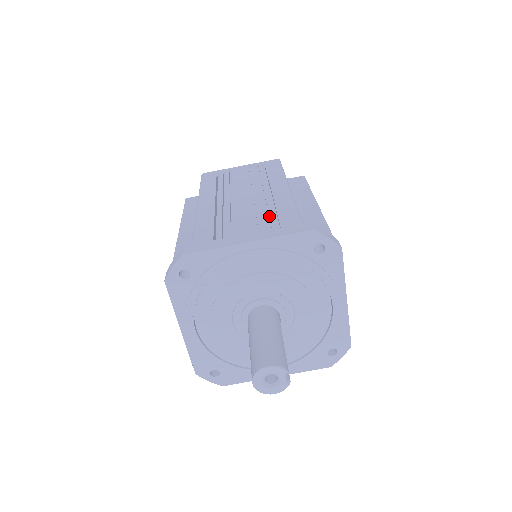
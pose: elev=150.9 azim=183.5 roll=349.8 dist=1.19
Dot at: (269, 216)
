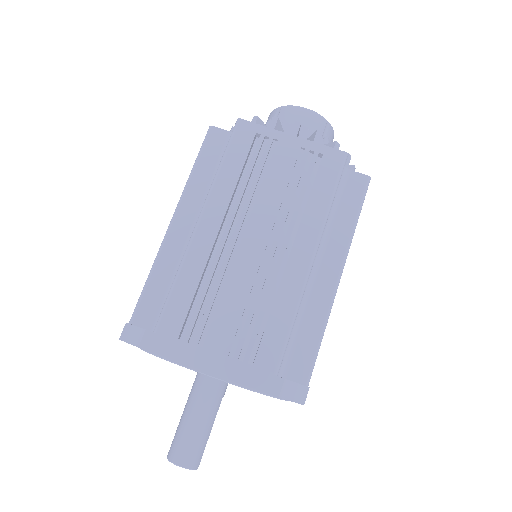
Dot at: (254, 327)
